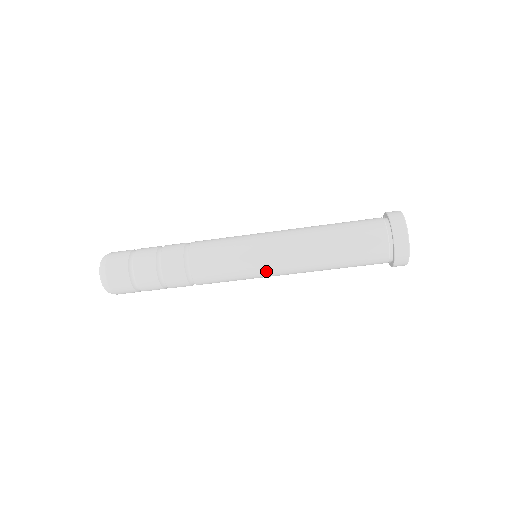
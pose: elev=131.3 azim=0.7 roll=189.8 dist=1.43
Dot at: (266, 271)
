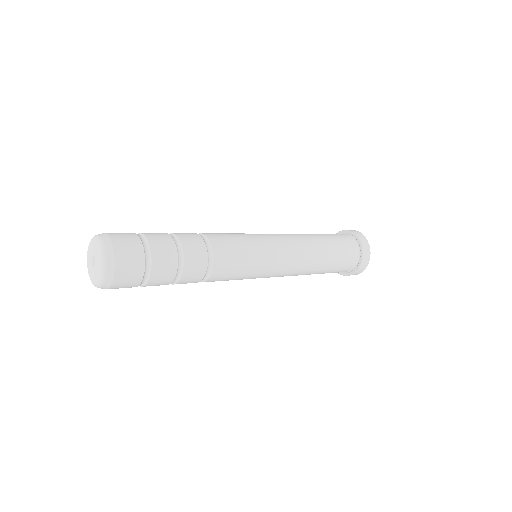
Dot at: (275, 269)
